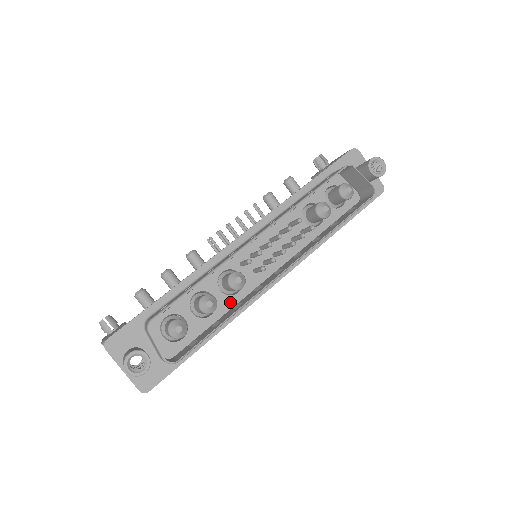
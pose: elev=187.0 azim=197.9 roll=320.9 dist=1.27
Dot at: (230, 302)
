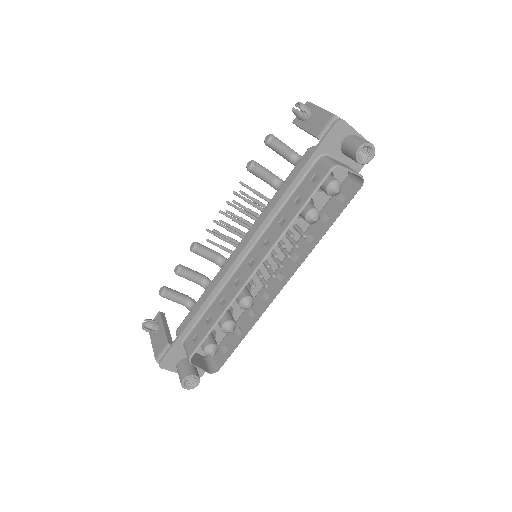
Dot at: occluded
